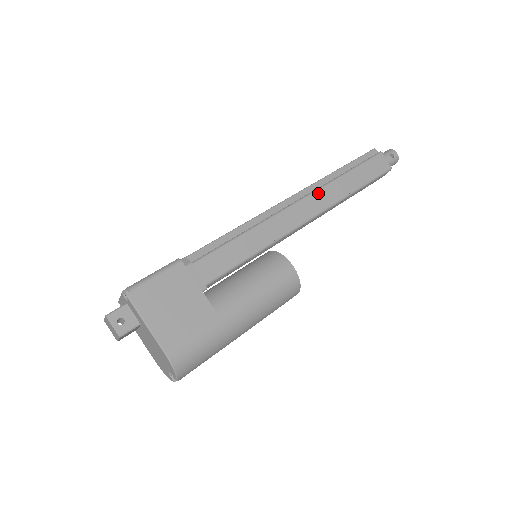
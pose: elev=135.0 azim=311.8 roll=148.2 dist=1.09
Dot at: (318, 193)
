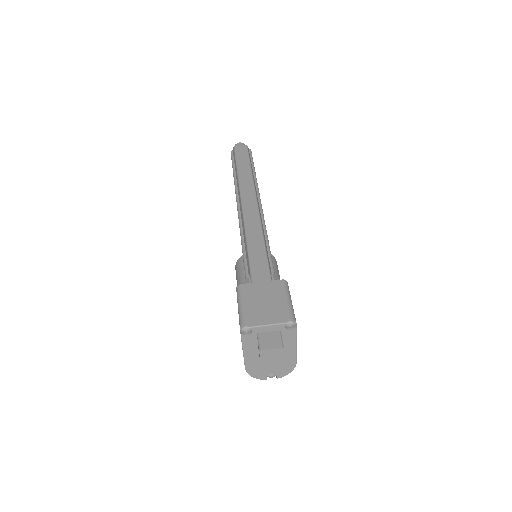
Dot at: (259, 194)
